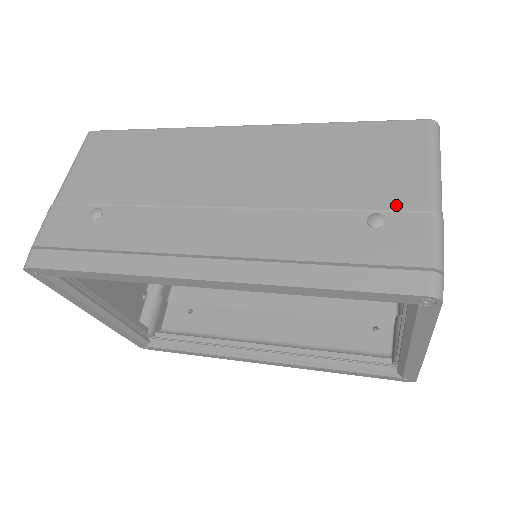
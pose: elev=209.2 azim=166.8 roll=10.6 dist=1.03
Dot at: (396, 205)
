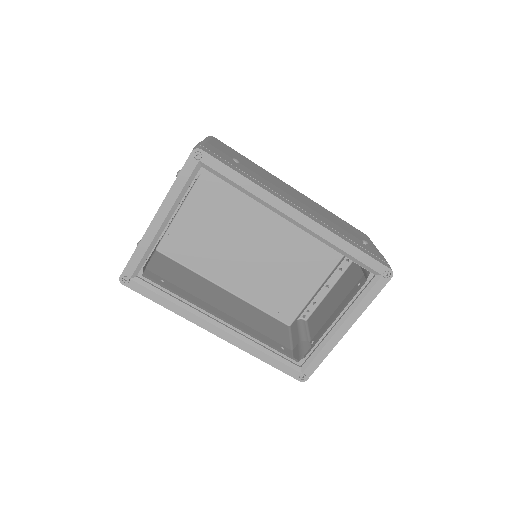
Dot at: (368, 245)
